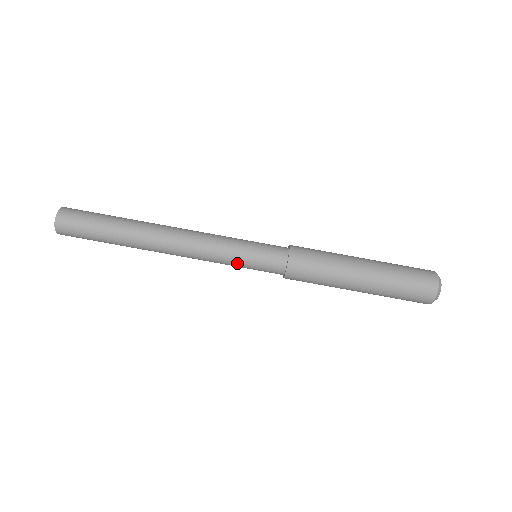
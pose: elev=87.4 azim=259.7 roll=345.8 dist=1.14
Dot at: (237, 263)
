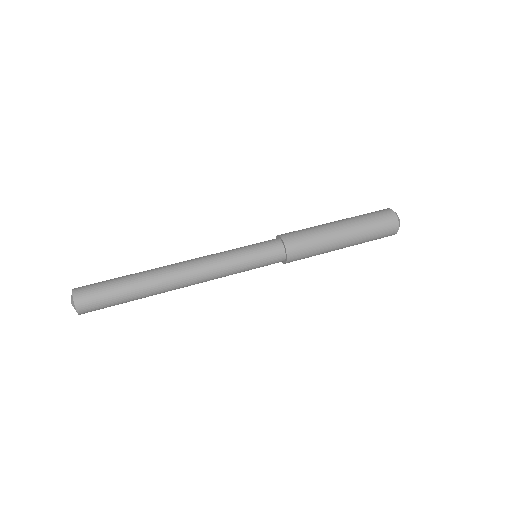
Dot at: (243, 253)
